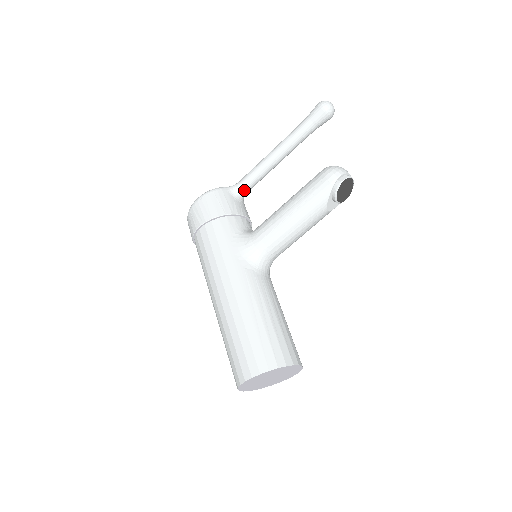
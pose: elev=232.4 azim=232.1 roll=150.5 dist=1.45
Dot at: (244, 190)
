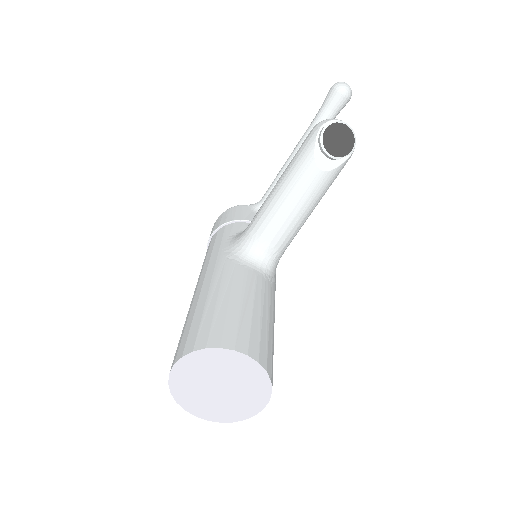
Dot at: occluded
